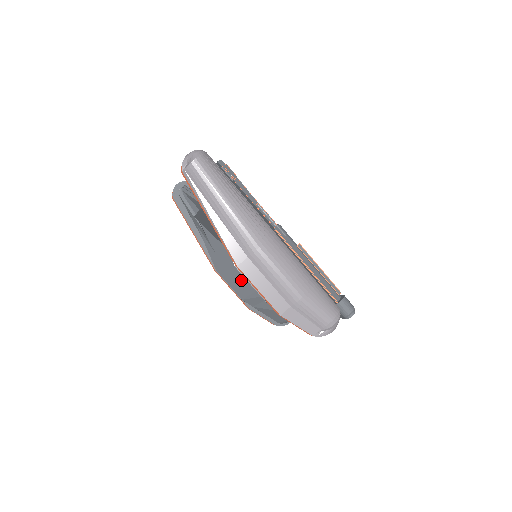
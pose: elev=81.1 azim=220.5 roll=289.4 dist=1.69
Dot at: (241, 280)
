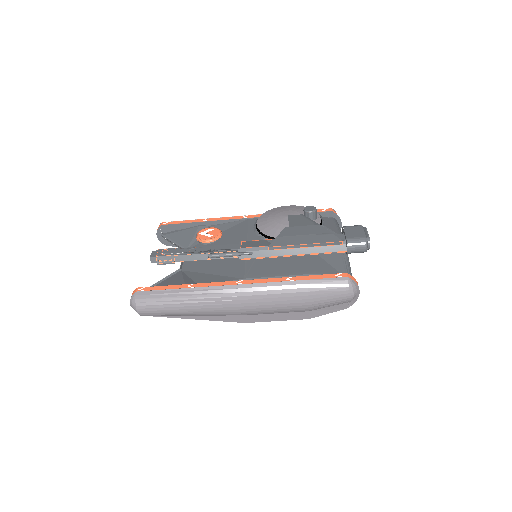
Dot at: occluded
